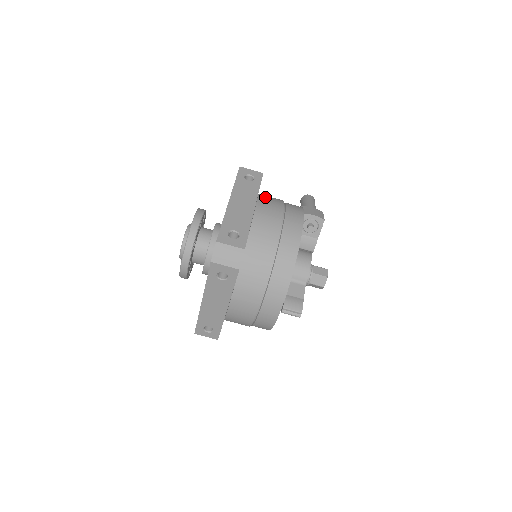
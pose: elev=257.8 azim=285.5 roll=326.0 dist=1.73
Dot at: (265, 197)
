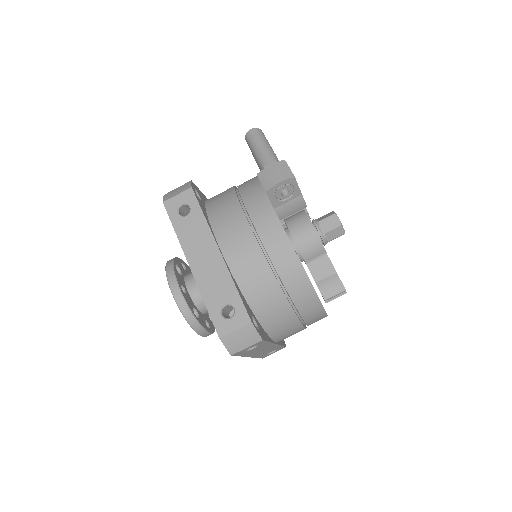
Dot at: (217, 216)
